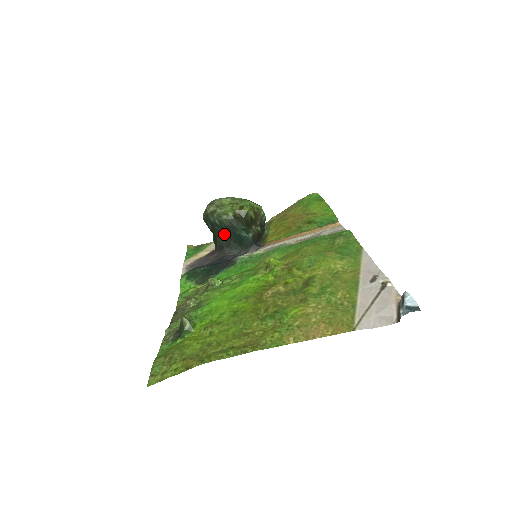
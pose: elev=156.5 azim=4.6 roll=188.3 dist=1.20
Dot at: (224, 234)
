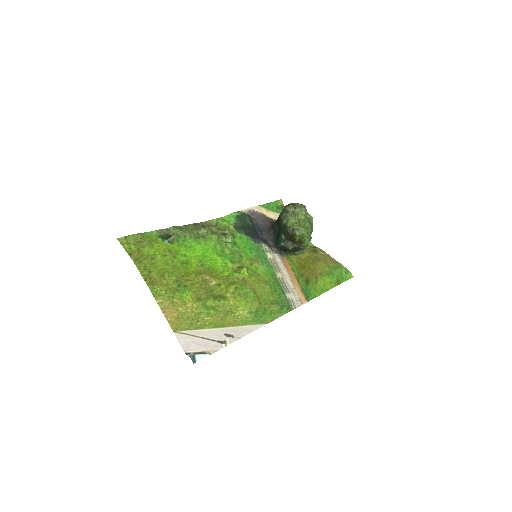
Dot at: (278, 225)
